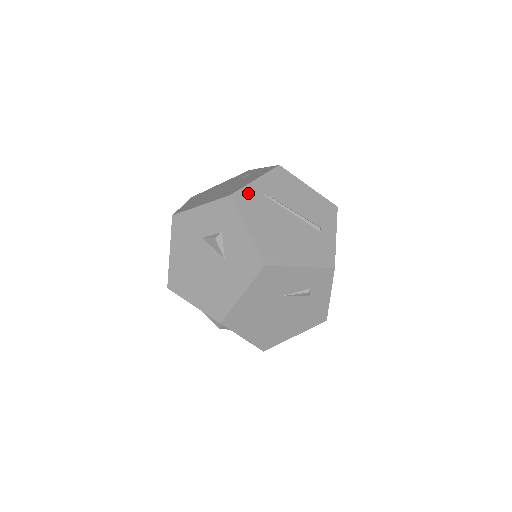
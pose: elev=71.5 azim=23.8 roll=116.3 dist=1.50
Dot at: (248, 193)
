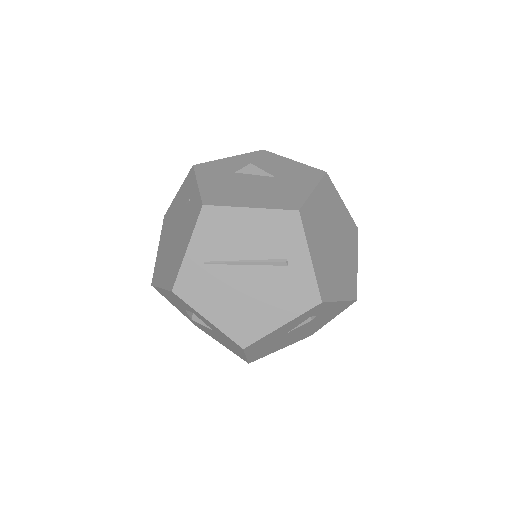
Dot at: (187, 275)
